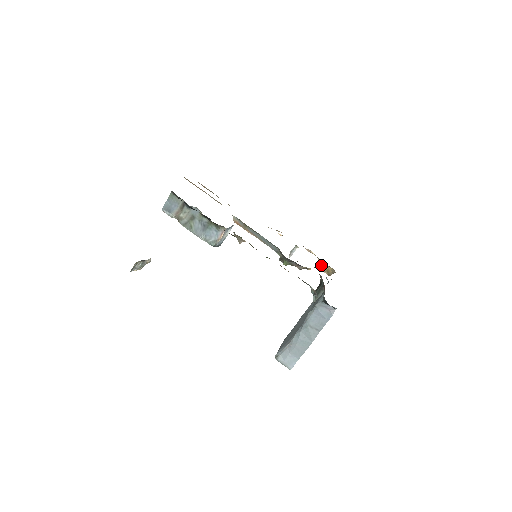
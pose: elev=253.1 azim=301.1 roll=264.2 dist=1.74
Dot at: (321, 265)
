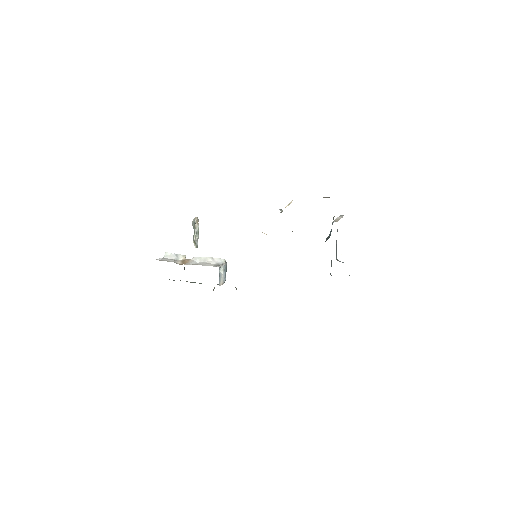
Dot at: occluded
